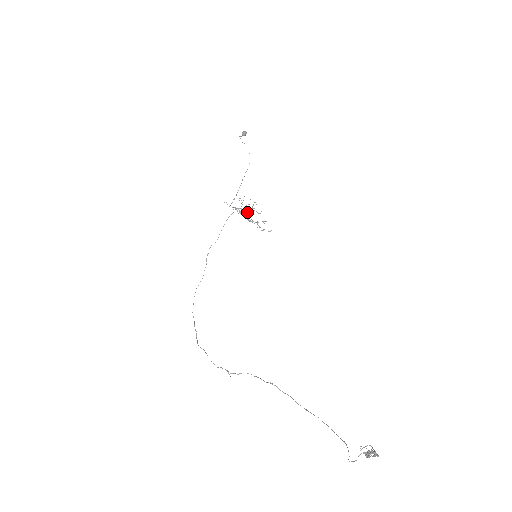
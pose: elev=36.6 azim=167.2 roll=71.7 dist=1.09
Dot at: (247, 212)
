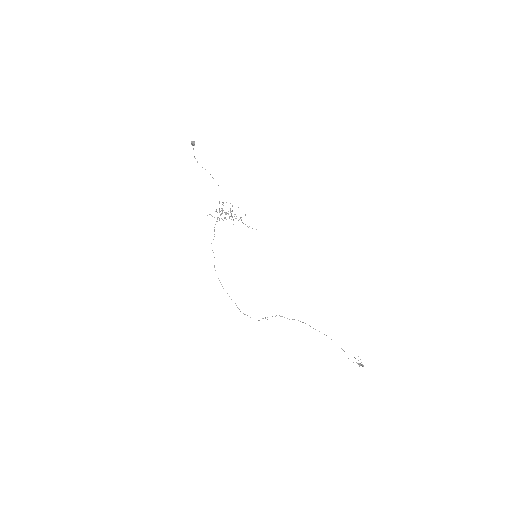
Dot at: occluded
